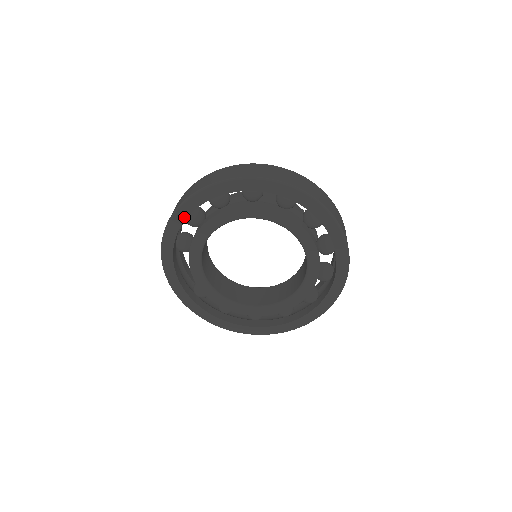
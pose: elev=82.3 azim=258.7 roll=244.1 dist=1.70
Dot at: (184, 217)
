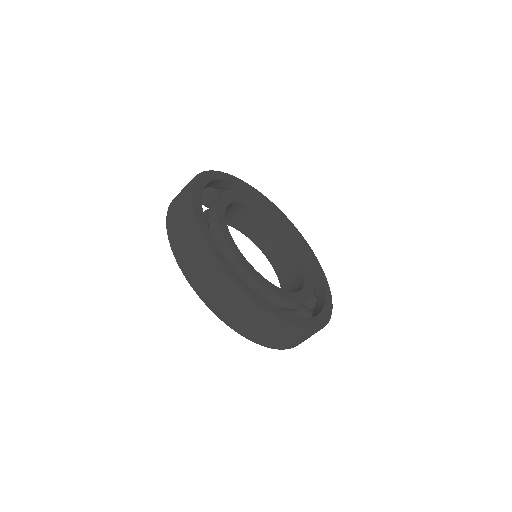
Dot at: occluded
